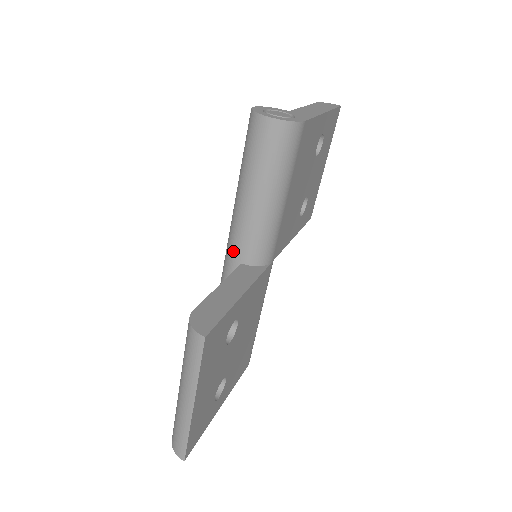
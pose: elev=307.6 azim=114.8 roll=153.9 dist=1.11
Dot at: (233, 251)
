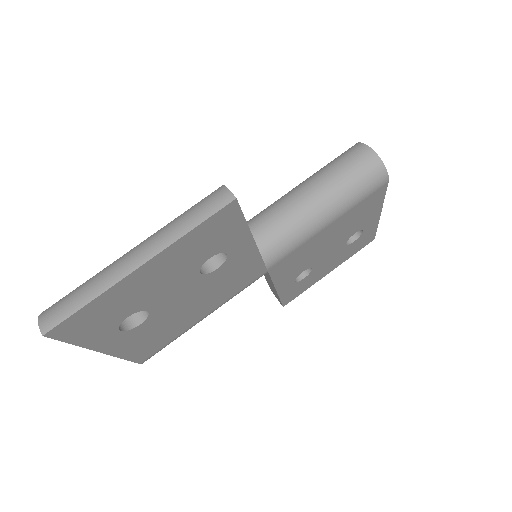
Dot at: occluded
